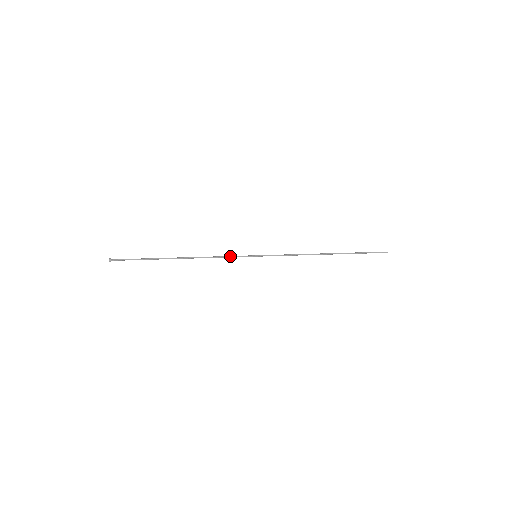
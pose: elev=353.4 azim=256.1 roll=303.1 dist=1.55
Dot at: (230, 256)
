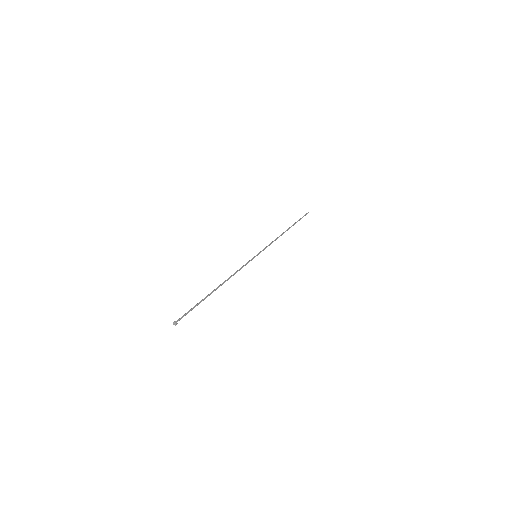
Dot at: occluded
